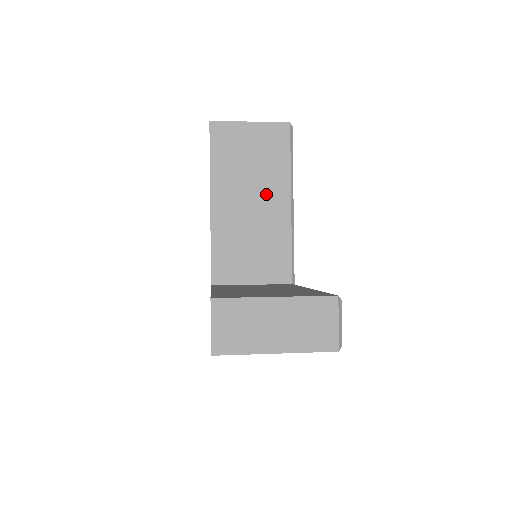
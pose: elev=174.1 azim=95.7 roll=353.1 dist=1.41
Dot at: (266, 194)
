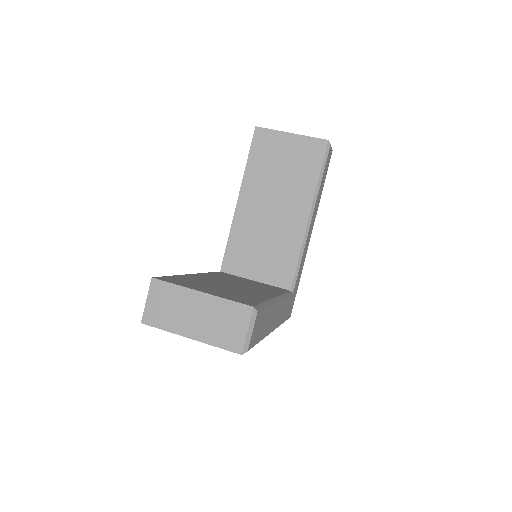
Dot at: (288, 203)
